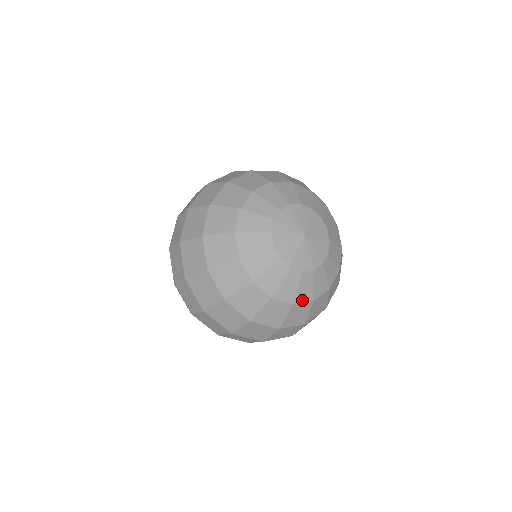
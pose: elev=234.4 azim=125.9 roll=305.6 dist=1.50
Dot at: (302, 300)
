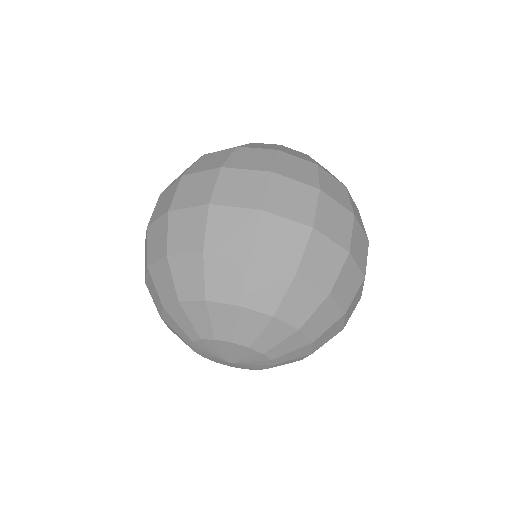
Dot at: occluded
